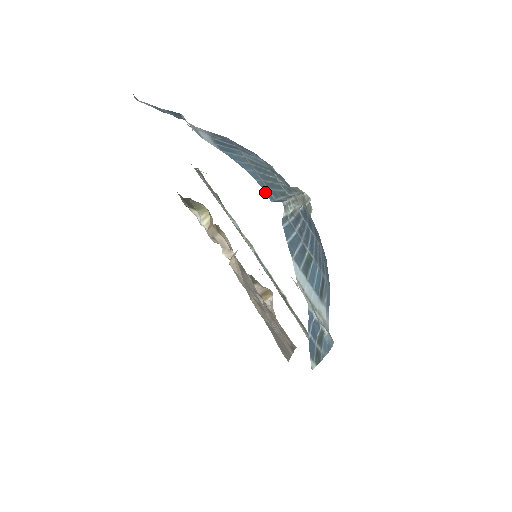
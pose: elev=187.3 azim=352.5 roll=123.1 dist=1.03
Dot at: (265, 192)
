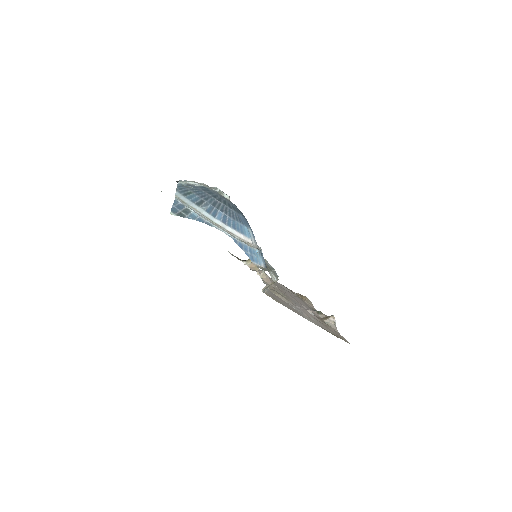
Dot at: (177, 182)
